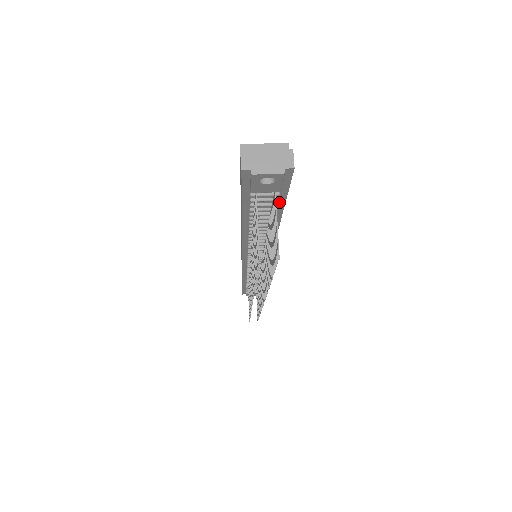
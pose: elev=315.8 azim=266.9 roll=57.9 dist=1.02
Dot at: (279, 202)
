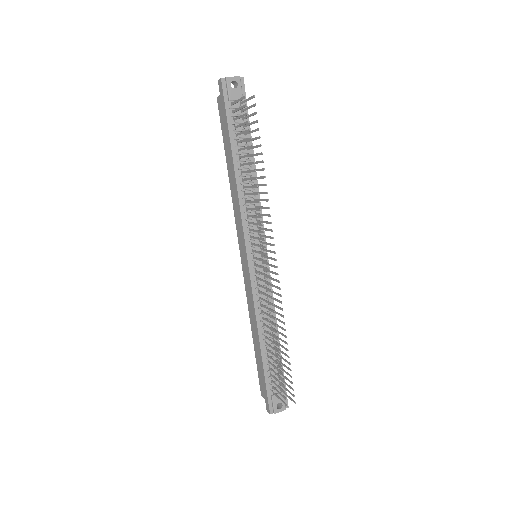
Dot at: occluded
